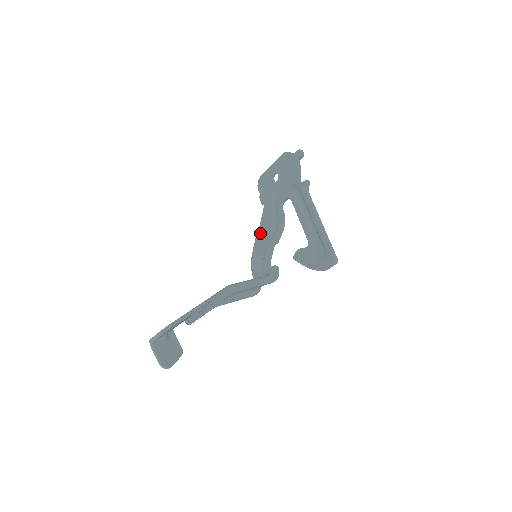
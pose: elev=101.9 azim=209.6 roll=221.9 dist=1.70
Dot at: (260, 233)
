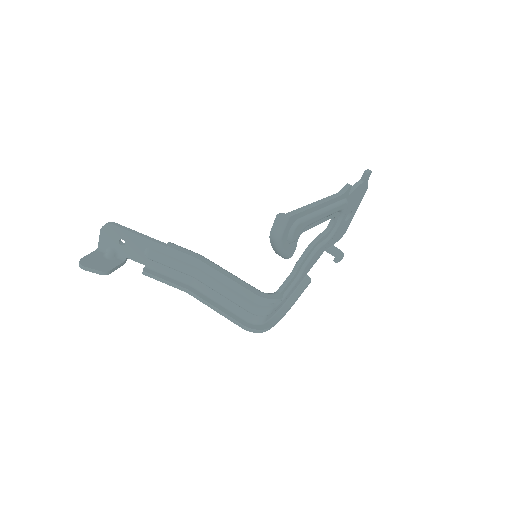
Dot at: occluded
